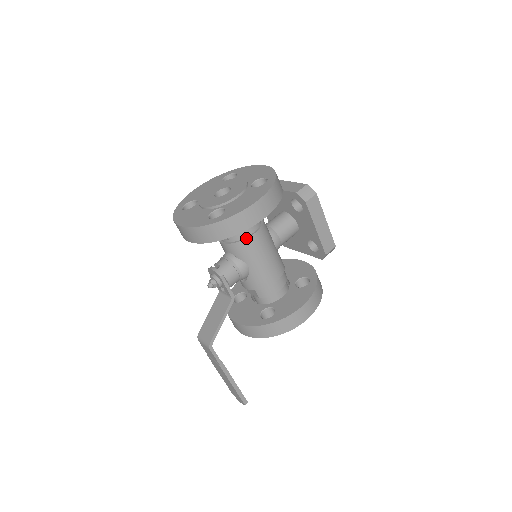
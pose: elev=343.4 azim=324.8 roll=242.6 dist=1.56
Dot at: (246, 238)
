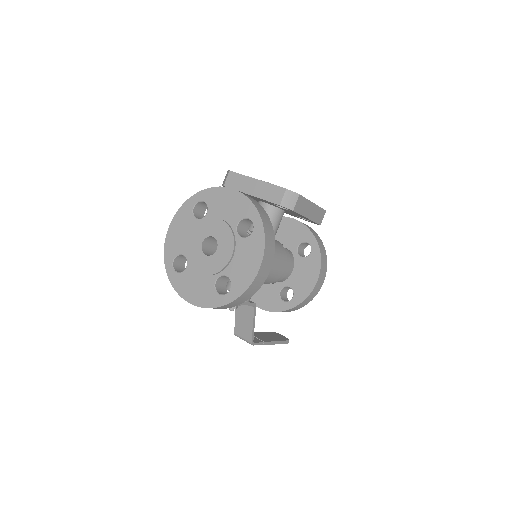
Dot at: occluded
